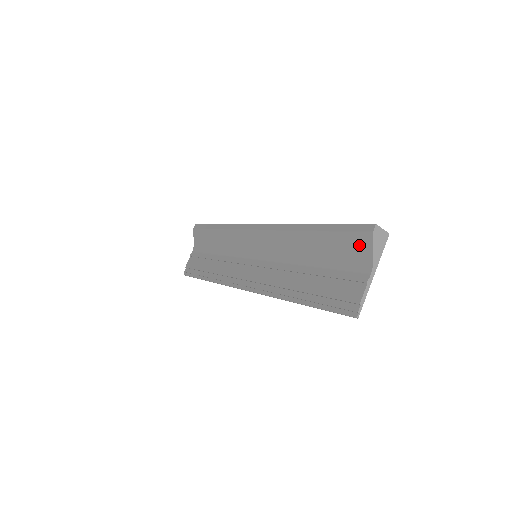
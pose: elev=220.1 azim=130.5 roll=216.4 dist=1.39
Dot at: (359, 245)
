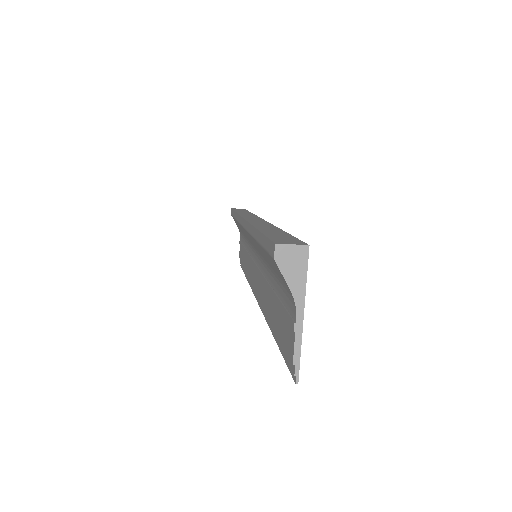
Dot at: (278, 271)
